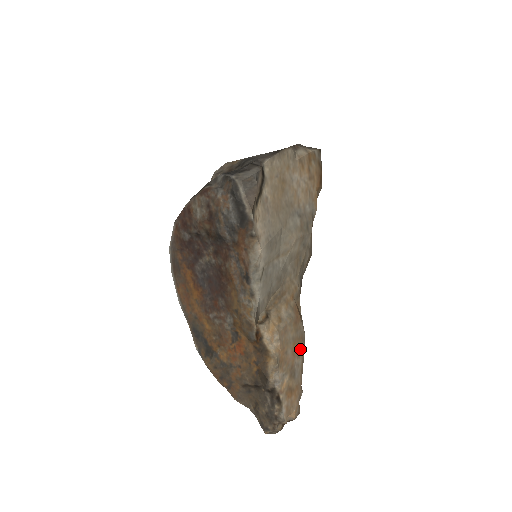
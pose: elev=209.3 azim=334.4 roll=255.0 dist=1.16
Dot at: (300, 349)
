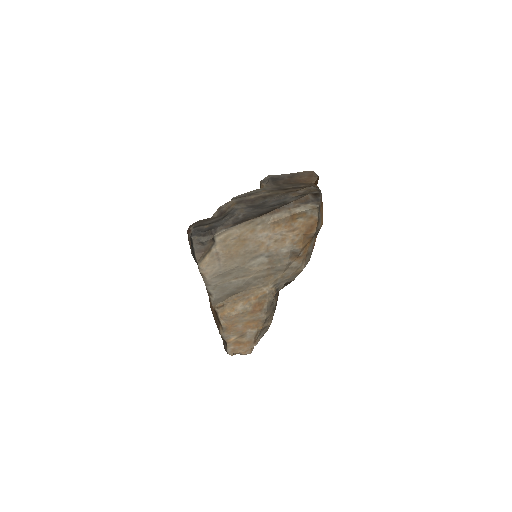
Dot at: (257, 325)
